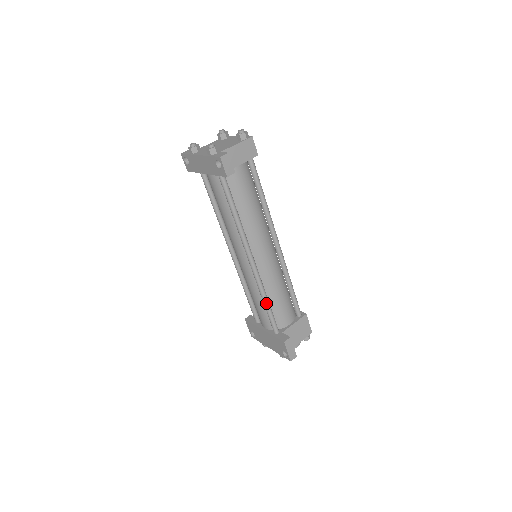
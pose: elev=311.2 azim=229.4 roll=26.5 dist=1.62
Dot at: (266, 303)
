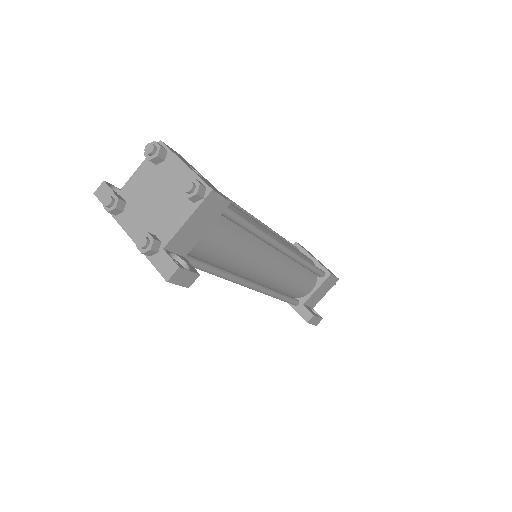
Dot at: (279, 299)
